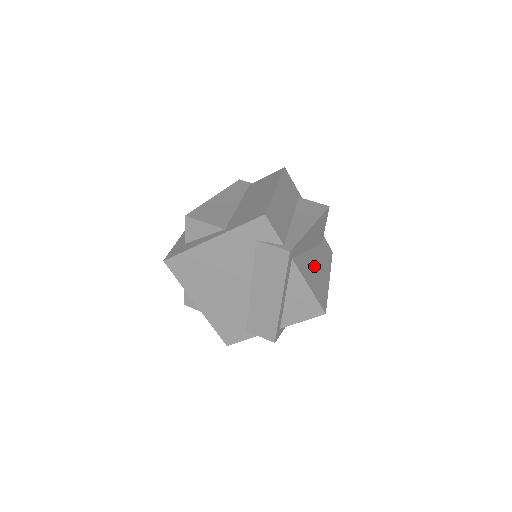
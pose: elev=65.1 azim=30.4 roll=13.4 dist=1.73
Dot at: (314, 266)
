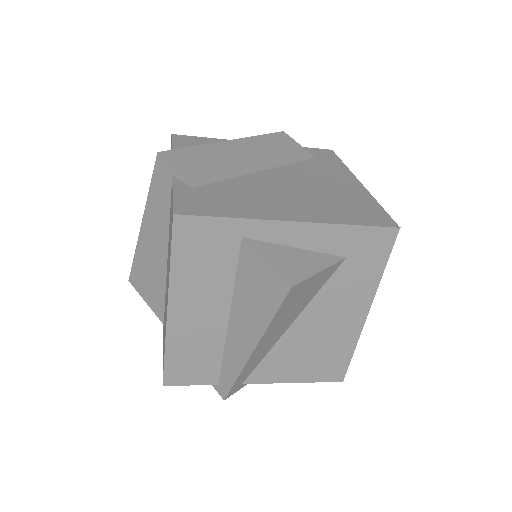
Dot at: (310, 337)
